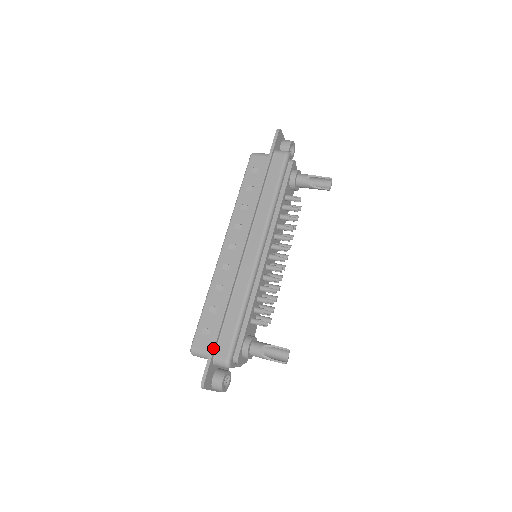
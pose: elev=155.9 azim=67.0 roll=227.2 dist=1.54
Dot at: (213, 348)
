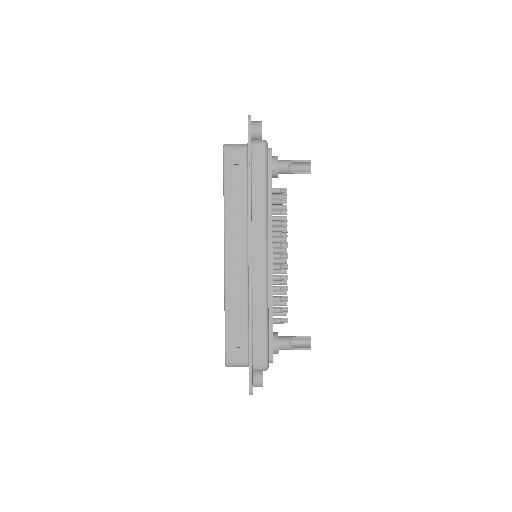
Dot at: (251, 360)
